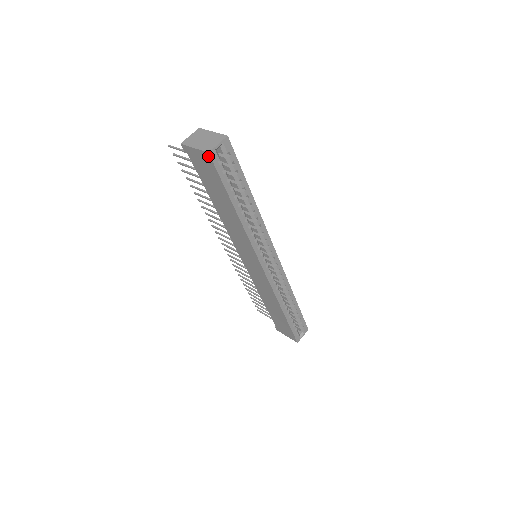
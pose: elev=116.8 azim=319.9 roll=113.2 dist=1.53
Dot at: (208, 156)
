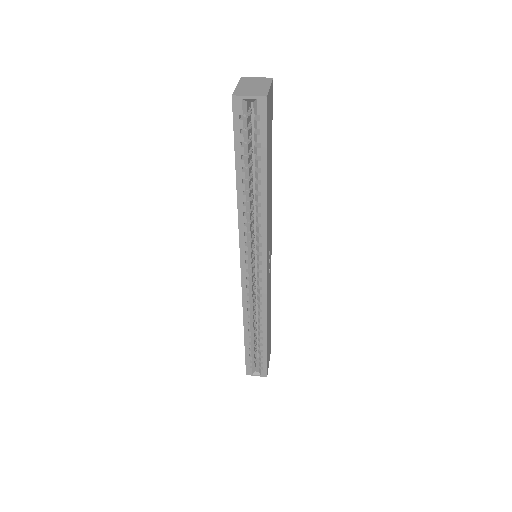
Dot at: (233, 100)
